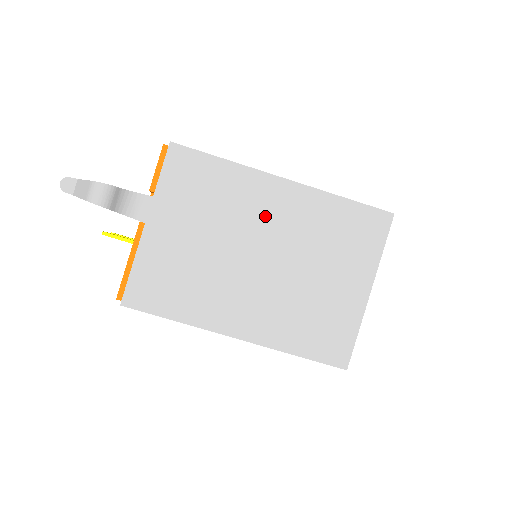
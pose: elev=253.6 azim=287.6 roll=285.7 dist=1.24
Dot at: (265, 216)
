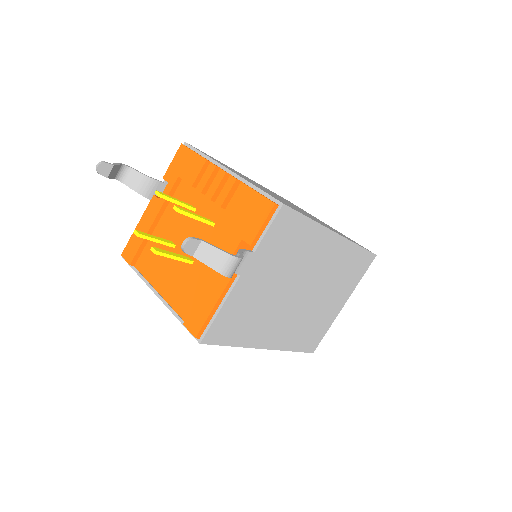
Dot at: (316, 263)
